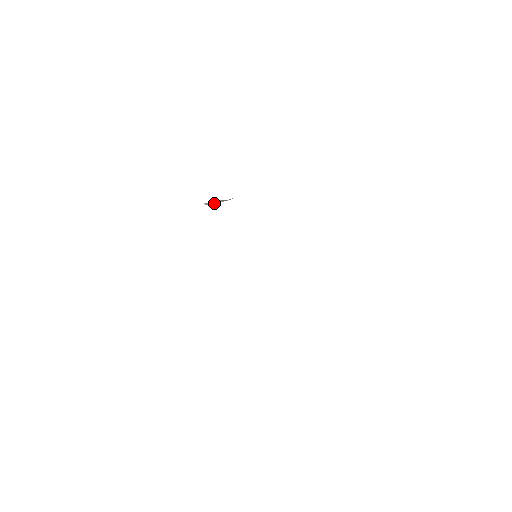
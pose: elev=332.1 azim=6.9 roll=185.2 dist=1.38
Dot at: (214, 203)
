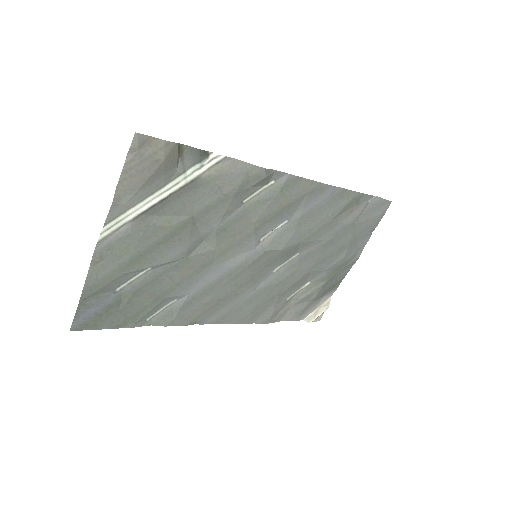
Dot at: (319, 316)
